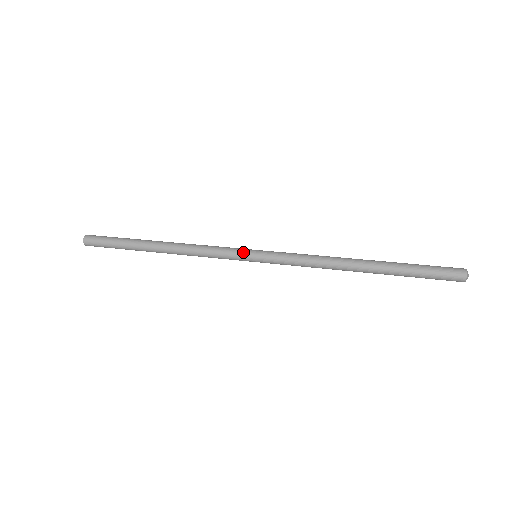
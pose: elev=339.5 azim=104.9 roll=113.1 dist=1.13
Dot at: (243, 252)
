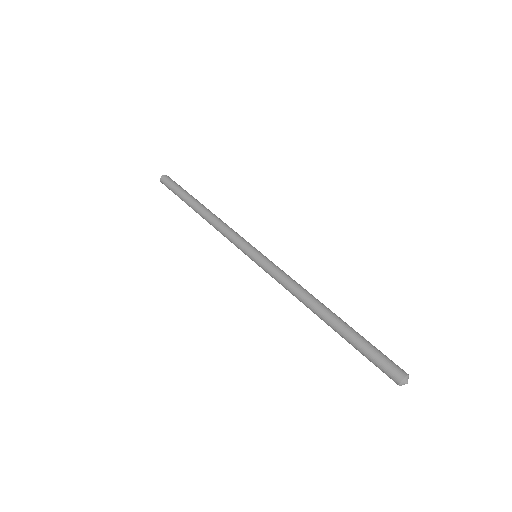
Dot at: (245, 250)
